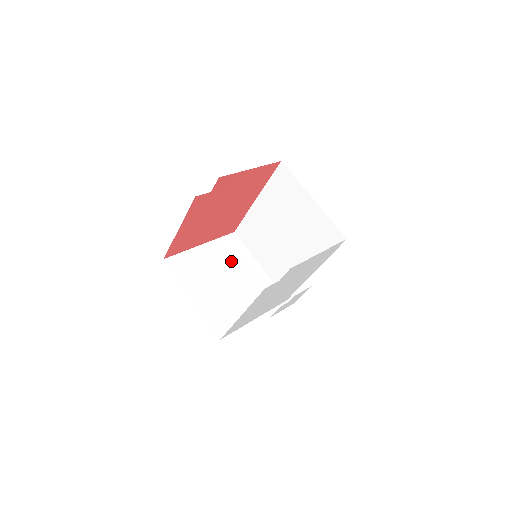
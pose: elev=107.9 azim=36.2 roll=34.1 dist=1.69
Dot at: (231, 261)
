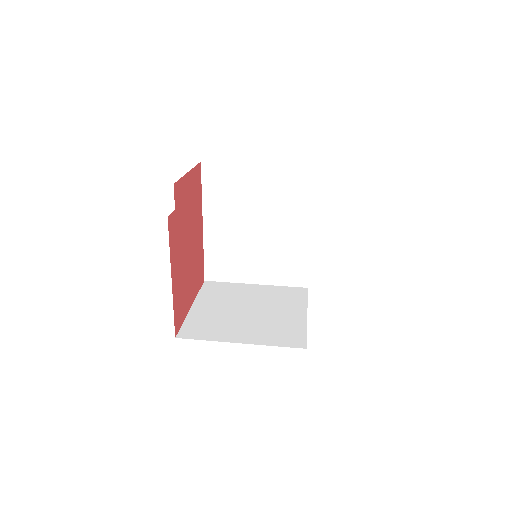
Dot at: (231, 298)
